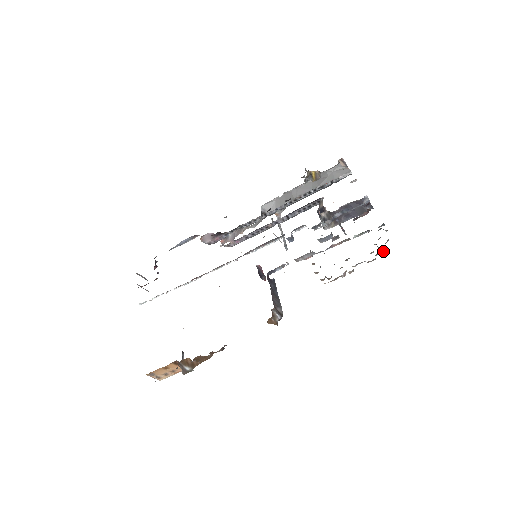
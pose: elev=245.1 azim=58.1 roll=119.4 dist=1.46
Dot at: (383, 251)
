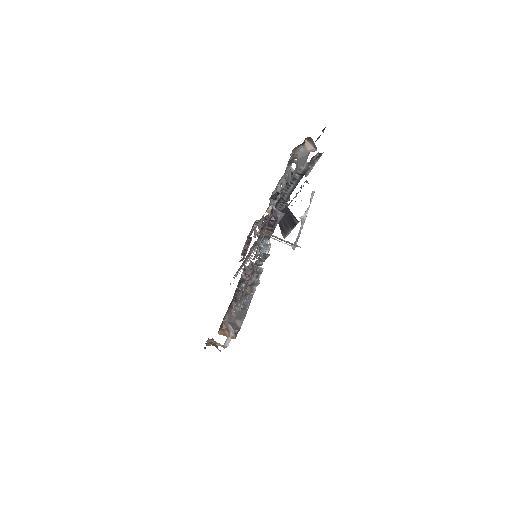
Dot at: (254, 291)
